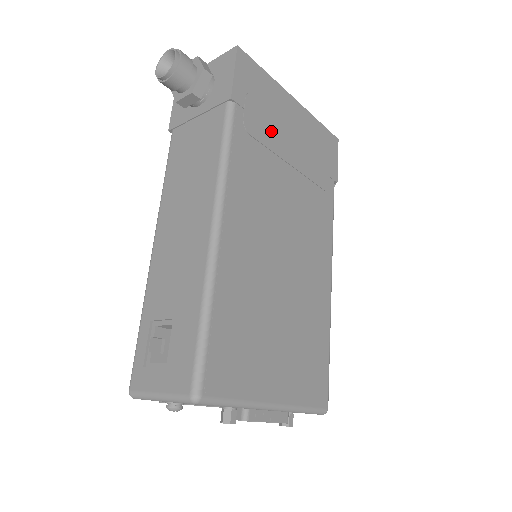
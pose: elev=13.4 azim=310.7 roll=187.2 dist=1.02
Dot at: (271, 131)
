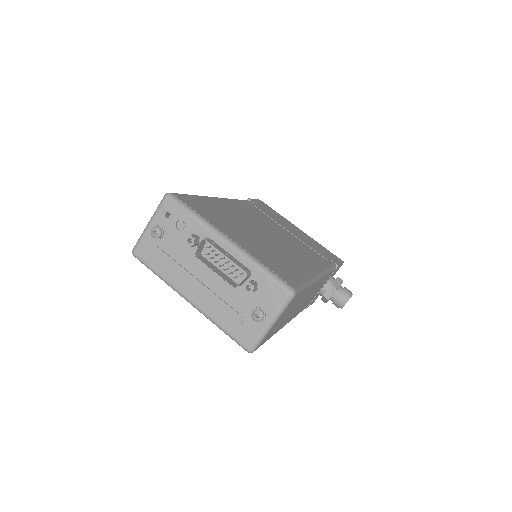
Dot at: (275, 218)
